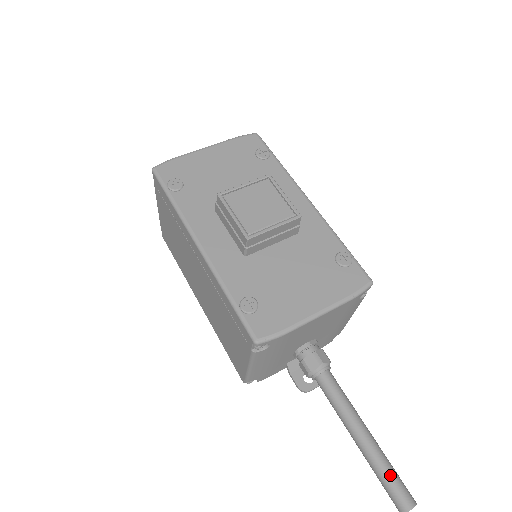
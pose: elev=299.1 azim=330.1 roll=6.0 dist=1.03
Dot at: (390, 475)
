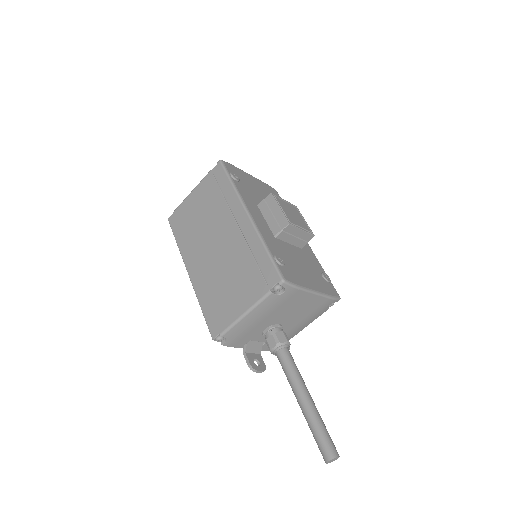
Dot at: (325, 429)
